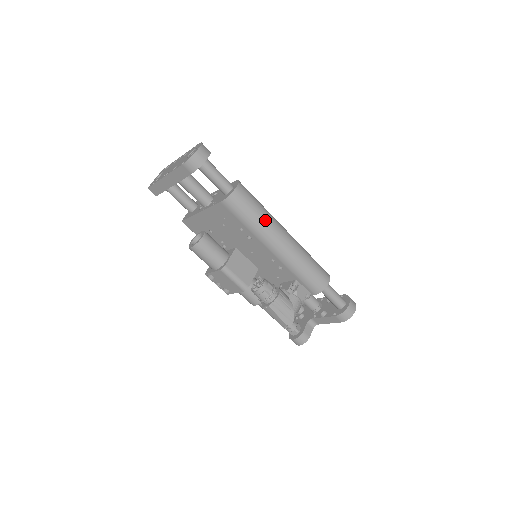
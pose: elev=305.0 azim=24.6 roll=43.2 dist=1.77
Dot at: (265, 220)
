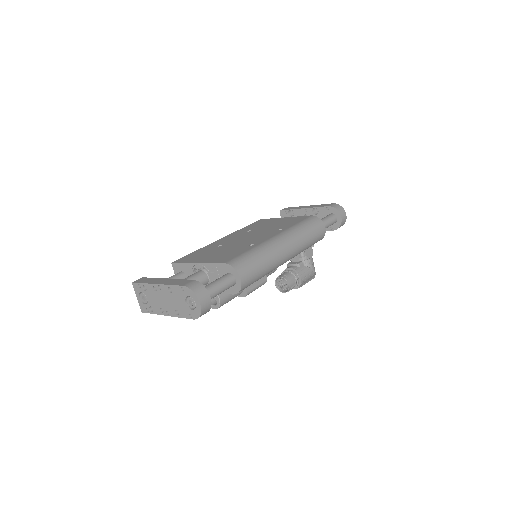
Dot at: (271, 264)
